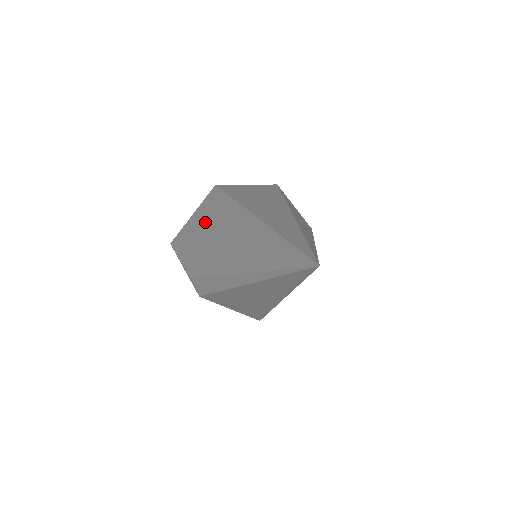
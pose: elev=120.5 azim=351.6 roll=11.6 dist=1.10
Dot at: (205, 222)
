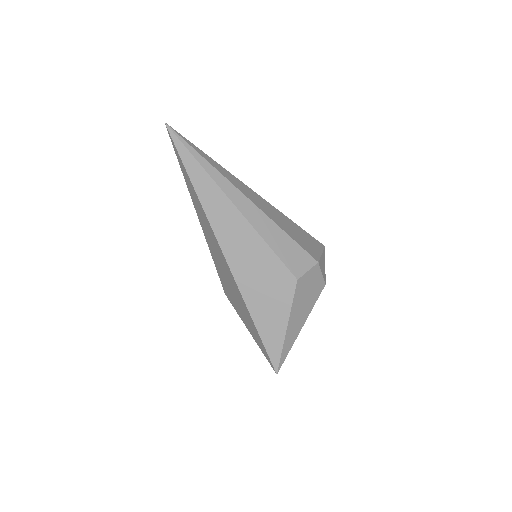
Dot at: occluded
